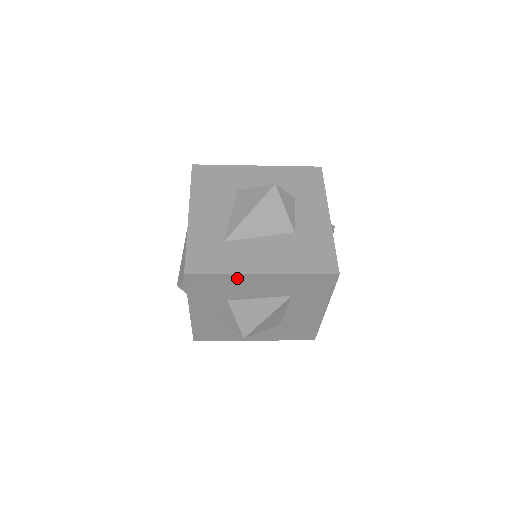
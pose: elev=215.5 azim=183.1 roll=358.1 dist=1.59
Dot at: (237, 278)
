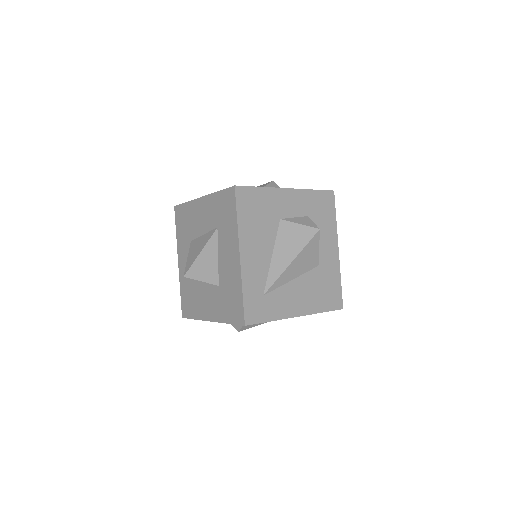
Dot at: (192, 206)
